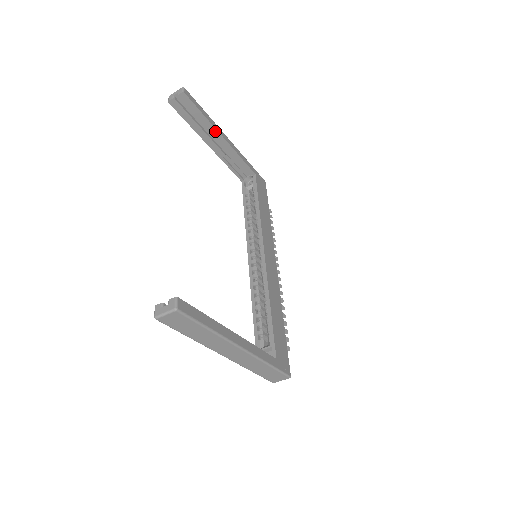
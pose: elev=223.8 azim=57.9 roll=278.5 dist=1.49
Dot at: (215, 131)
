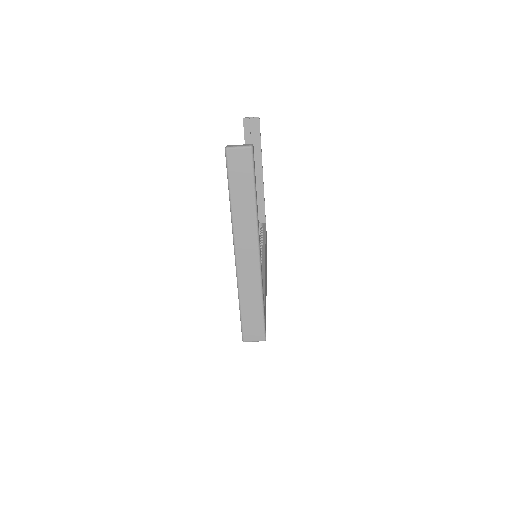
Dot at: (260, 164)
